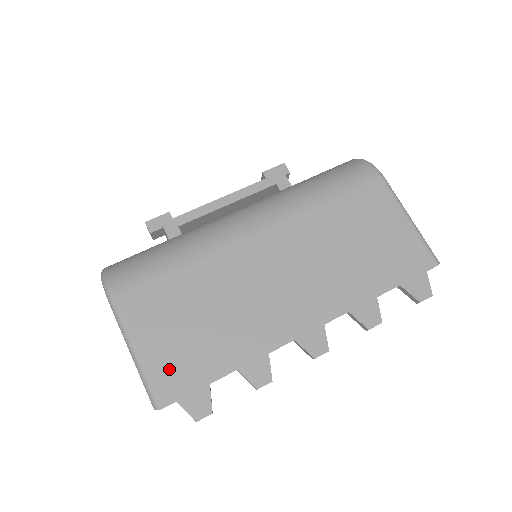
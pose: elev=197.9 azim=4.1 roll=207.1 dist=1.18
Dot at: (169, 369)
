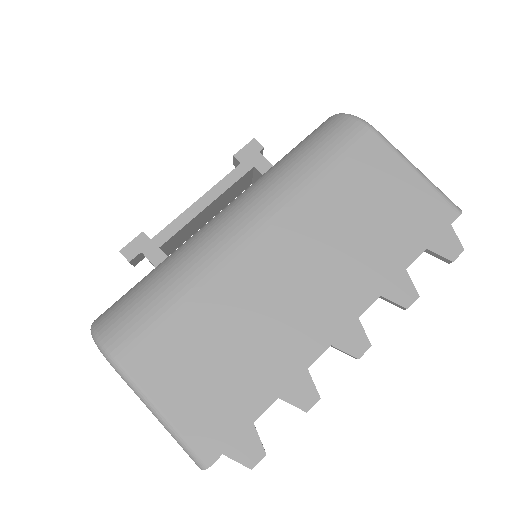
Dot at: (203, 421)
